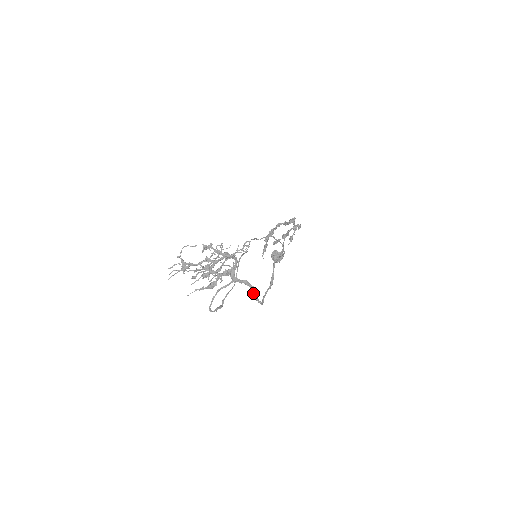
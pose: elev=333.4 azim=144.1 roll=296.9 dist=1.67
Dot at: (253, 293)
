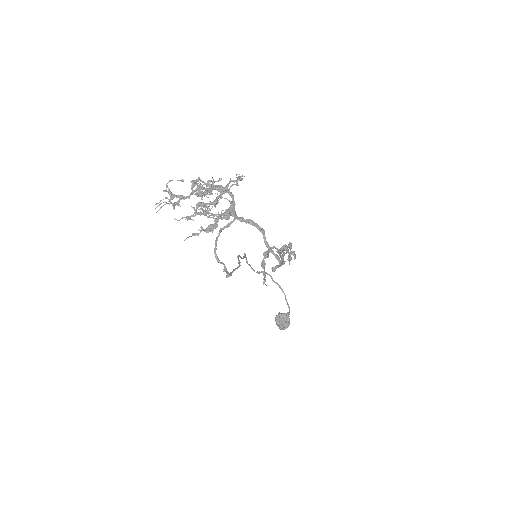
Dot at: (264, 238)
